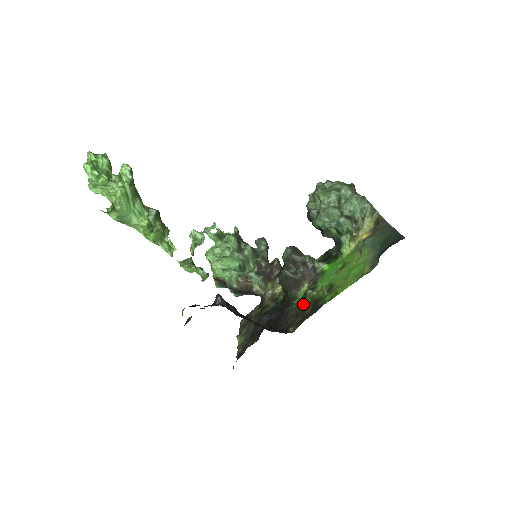
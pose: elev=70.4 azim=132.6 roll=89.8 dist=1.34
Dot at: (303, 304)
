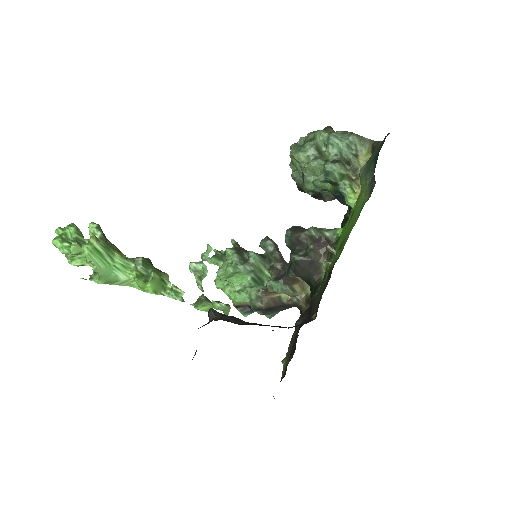
Dot at: (323, 283)
